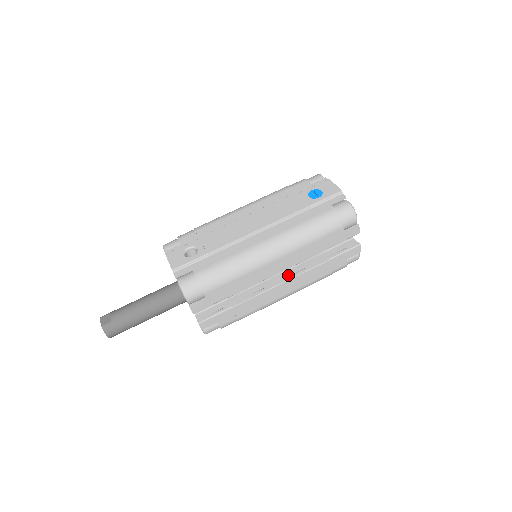
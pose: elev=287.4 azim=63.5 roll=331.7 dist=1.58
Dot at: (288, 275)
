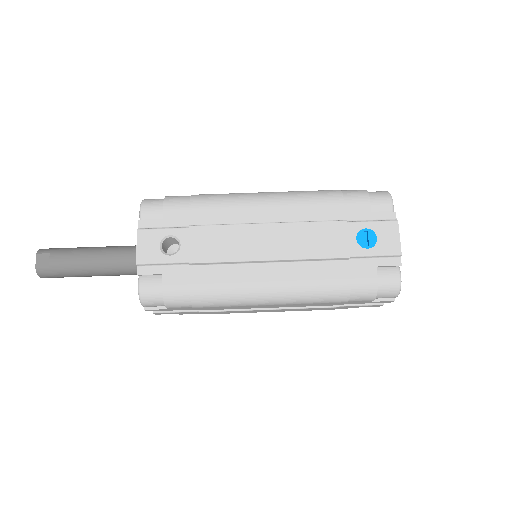
Dot at: occluded
